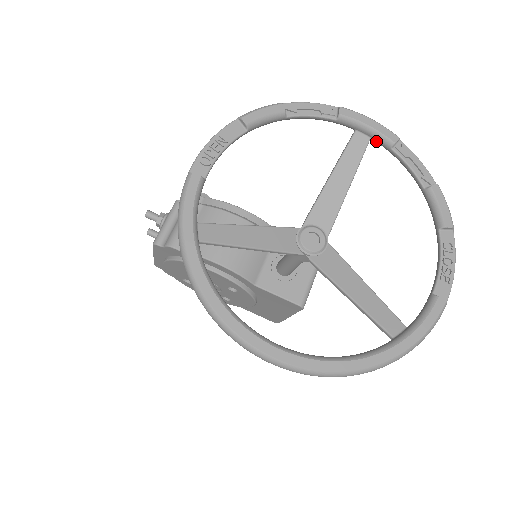
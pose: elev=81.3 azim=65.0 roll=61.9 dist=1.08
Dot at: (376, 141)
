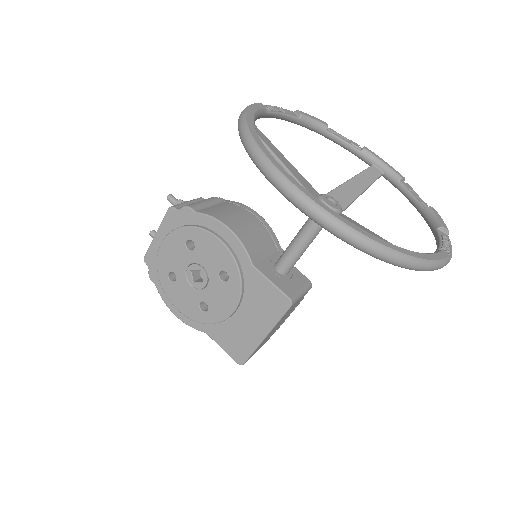
Dot at: (387, 176)
